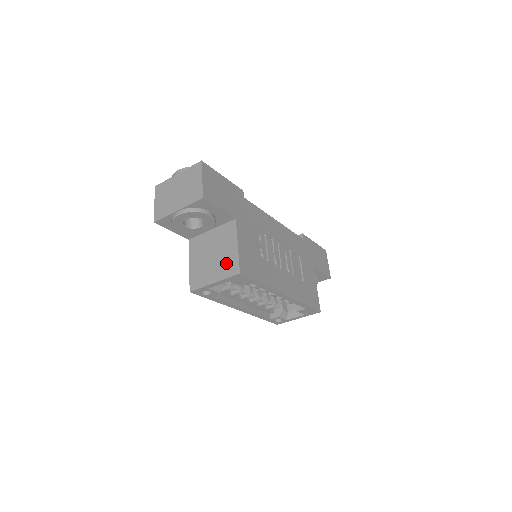
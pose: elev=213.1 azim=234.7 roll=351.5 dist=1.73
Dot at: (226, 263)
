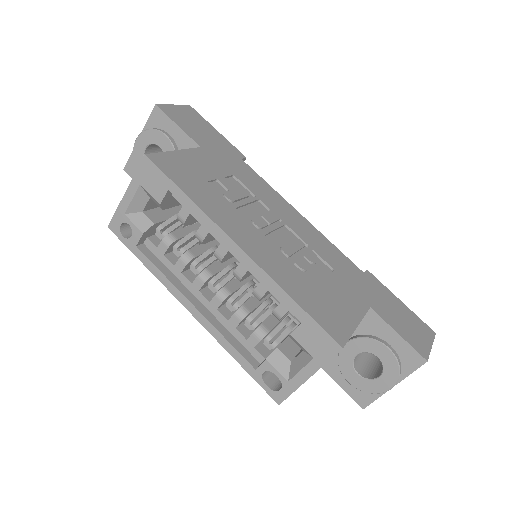
Dot at: occluded
